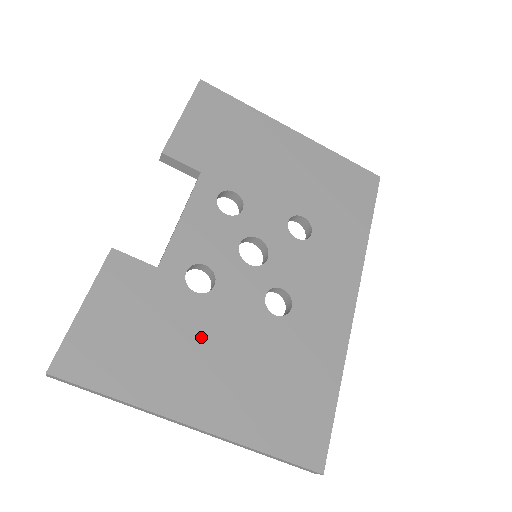
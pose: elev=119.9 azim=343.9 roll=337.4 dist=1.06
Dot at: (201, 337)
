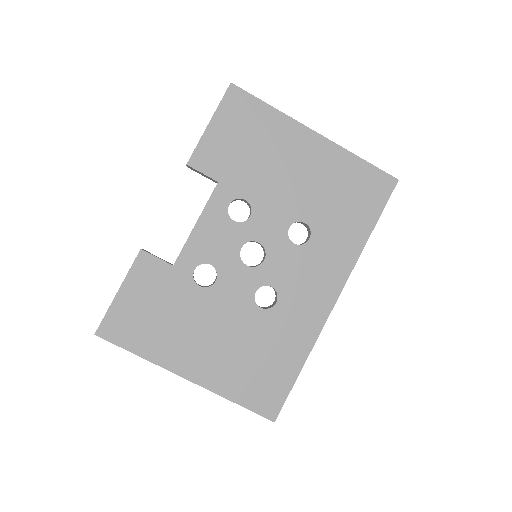
Dot at: (200, 320)
